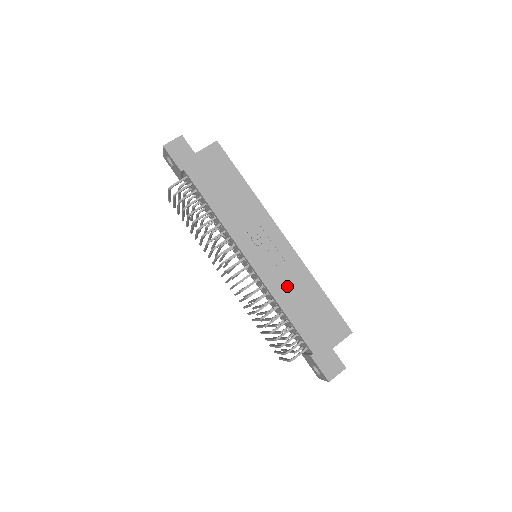
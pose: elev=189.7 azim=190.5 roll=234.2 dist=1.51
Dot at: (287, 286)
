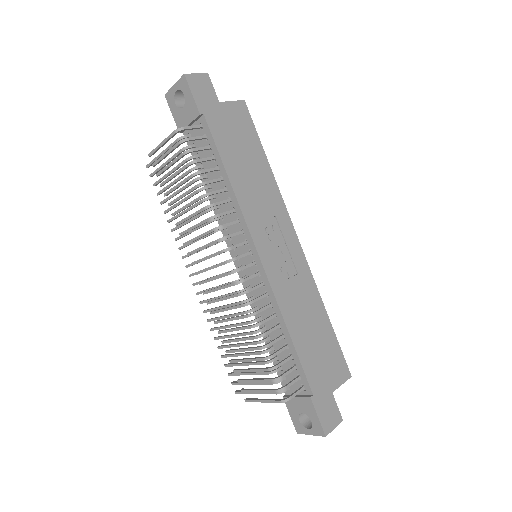
Dot at: (295, 301)
